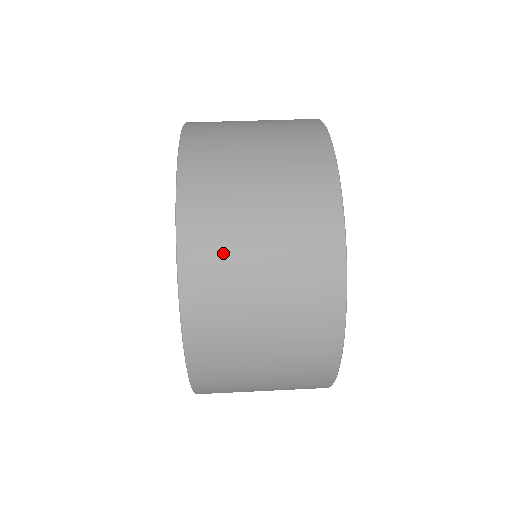
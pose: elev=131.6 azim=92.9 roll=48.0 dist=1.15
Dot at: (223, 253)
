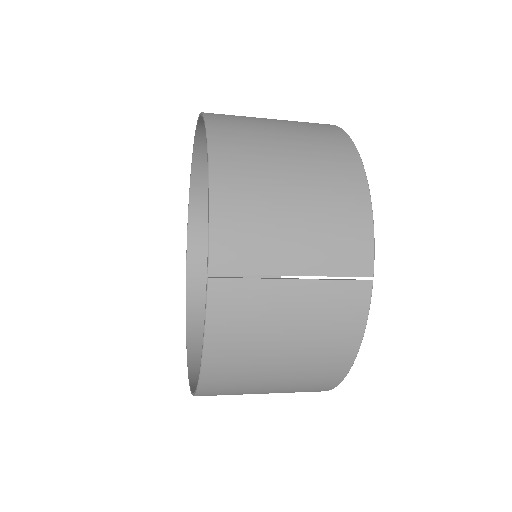
Dot at: occluded
